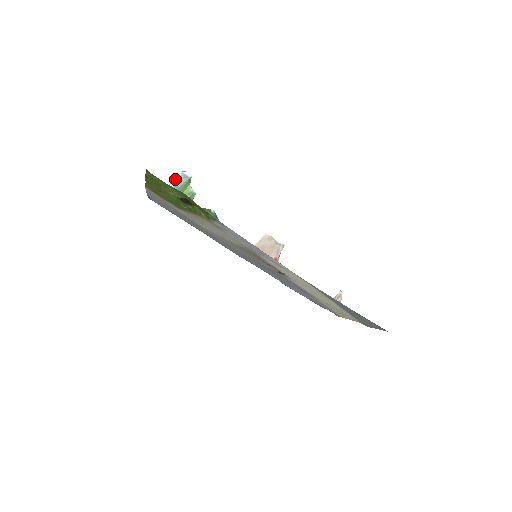
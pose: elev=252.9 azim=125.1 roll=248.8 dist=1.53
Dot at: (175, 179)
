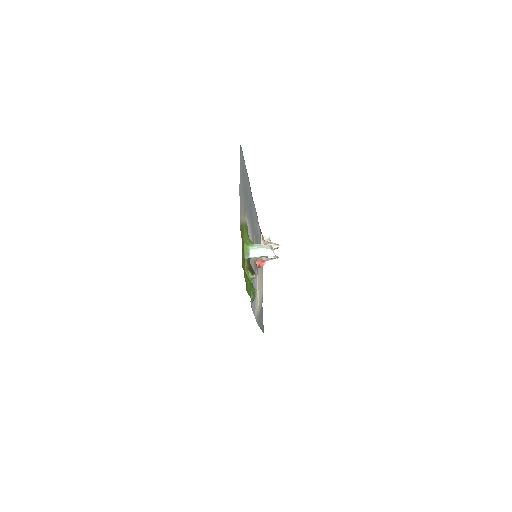
Dot at: (262, 254)
